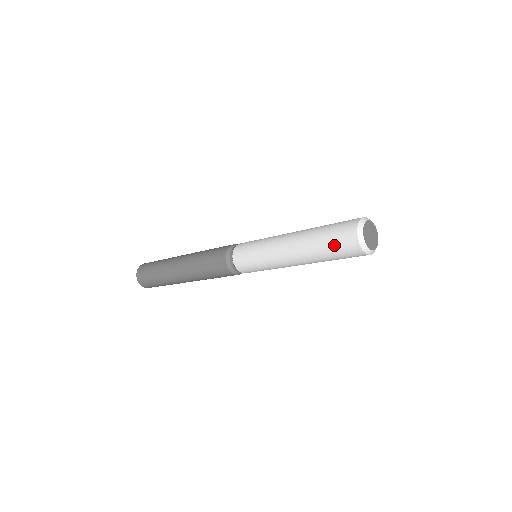
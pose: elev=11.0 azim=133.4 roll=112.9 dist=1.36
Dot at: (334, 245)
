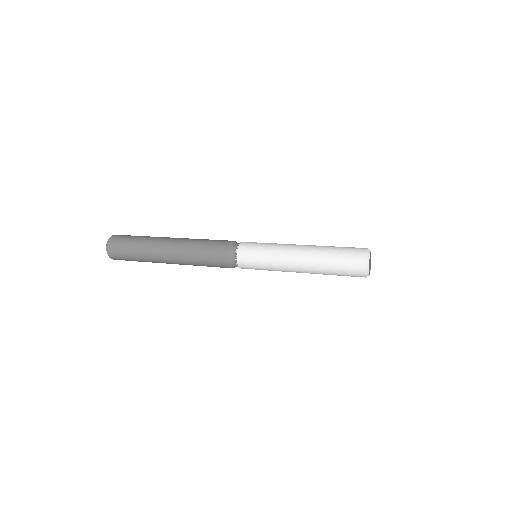
Dot at: (343, 274)
